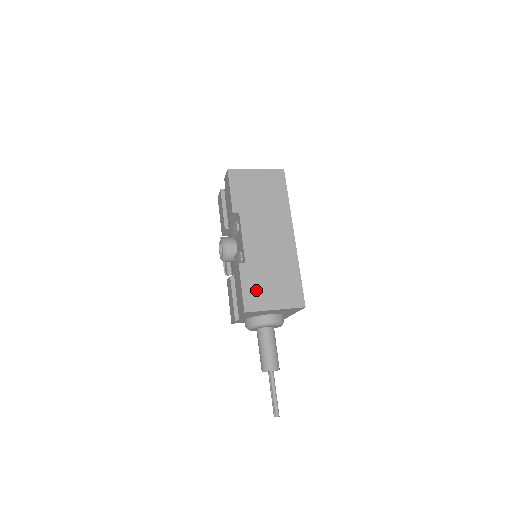
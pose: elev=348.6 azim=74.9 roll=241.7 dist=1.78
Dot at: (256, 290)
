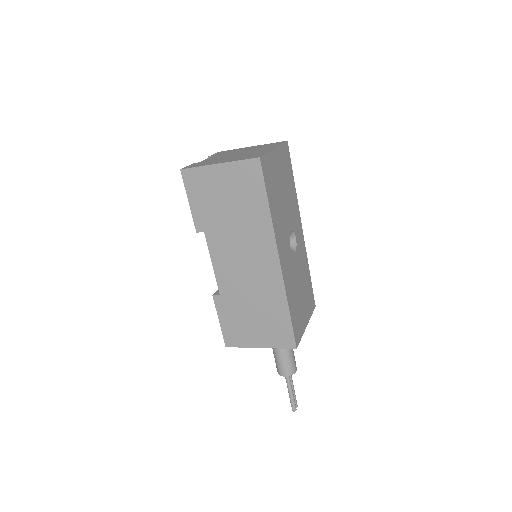
Dot at: (236, 326)
